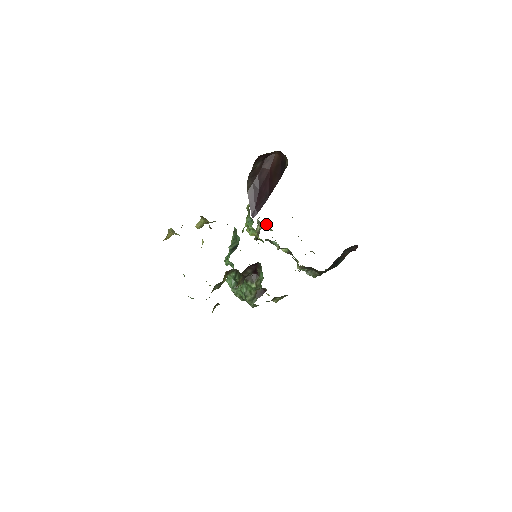
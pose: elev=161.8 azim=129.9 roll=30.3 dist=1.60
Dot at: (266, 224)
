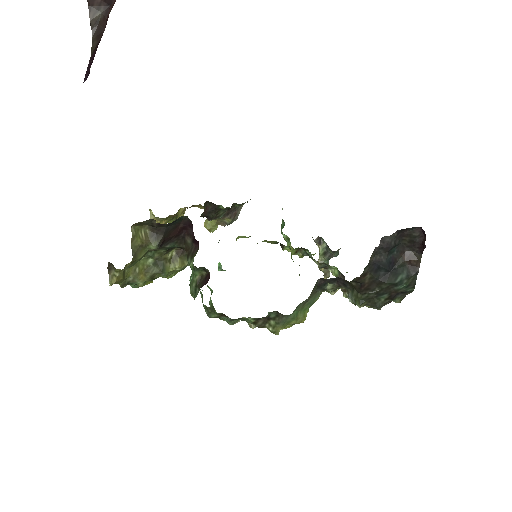
Dot at: occluded
